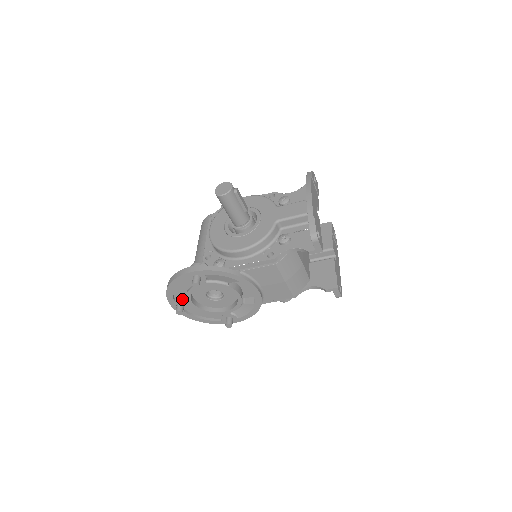
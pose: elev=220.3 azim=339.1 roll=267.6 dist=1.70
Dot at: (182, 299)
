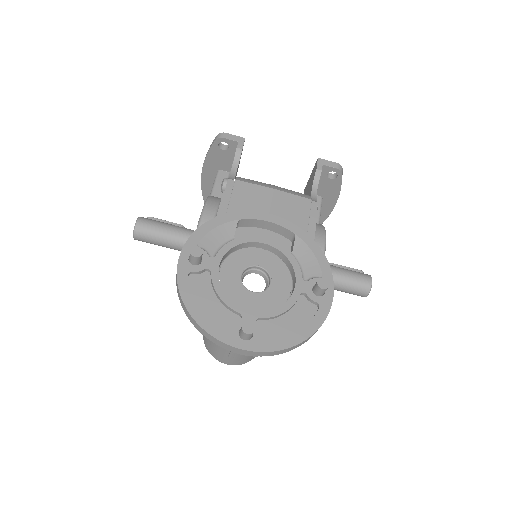
Dot at: (235, 324)
